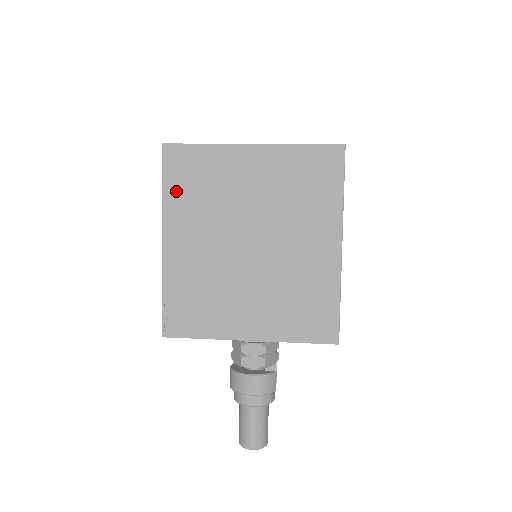
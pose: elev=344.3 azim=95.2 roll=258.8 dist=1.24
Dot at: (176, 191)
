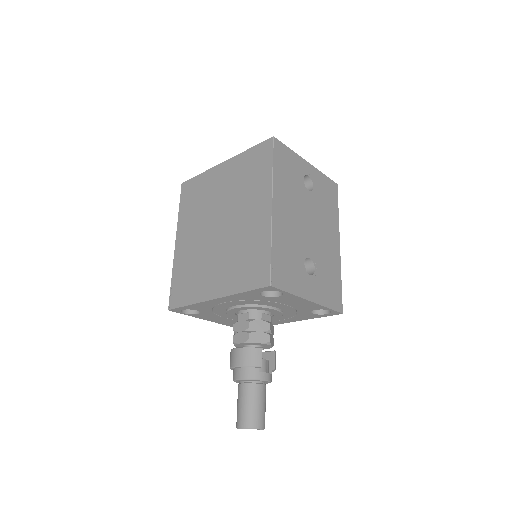
Dot at: (185, 208)
